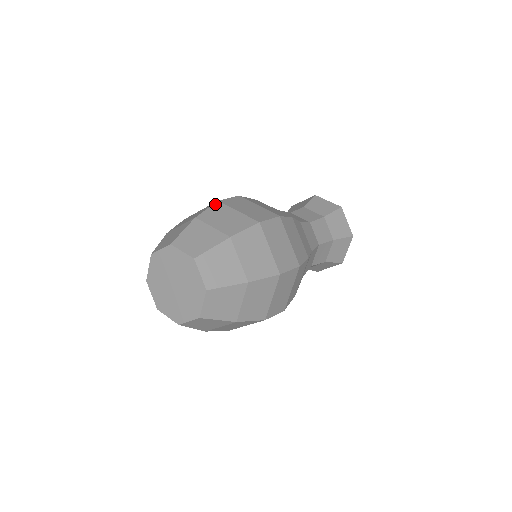
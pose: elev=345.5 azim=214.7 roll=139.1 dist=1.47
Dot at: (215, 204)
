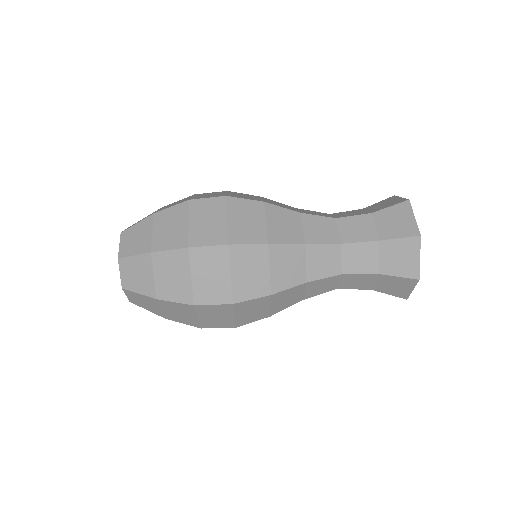
Dot at: (181, 250)
